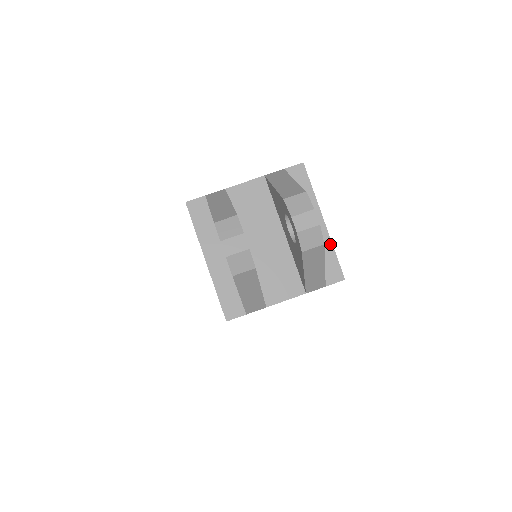
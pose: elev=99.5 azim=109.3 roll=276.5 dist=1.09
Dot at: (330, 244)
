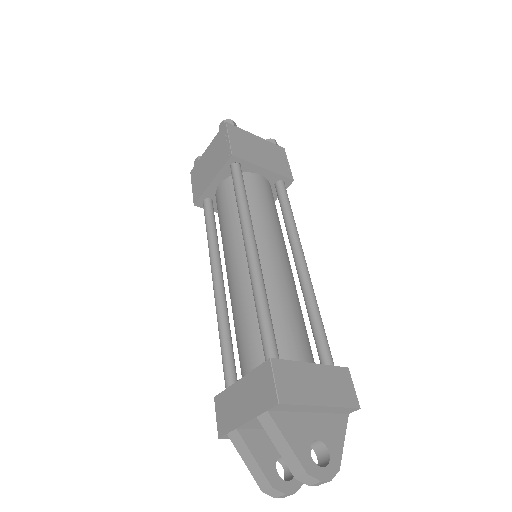
Dot at: (337, 408)
